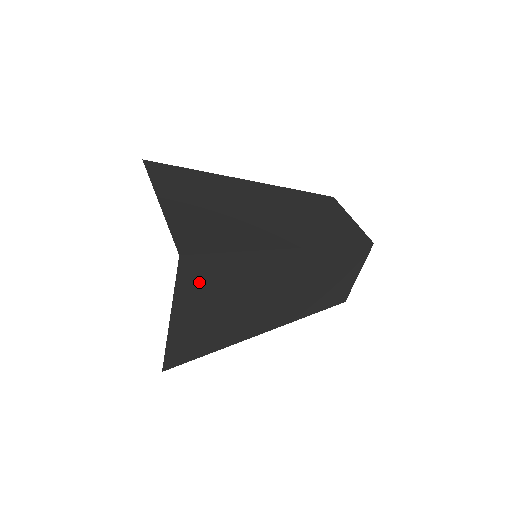
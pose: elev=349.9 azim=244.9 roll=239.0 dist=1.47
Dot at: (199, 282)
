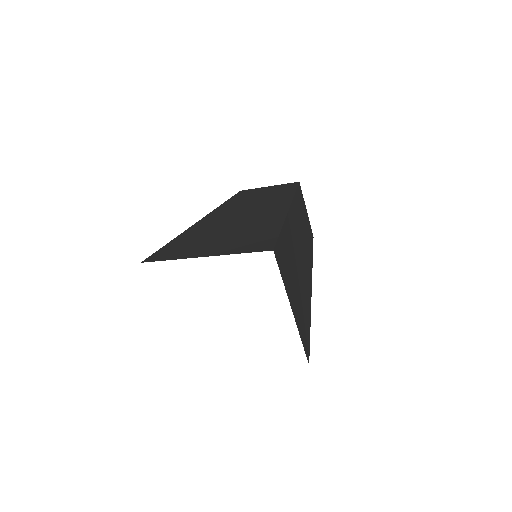
Dot at: (285, 268)
